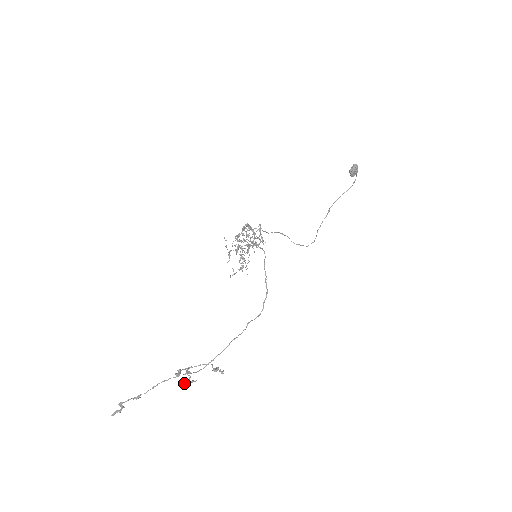
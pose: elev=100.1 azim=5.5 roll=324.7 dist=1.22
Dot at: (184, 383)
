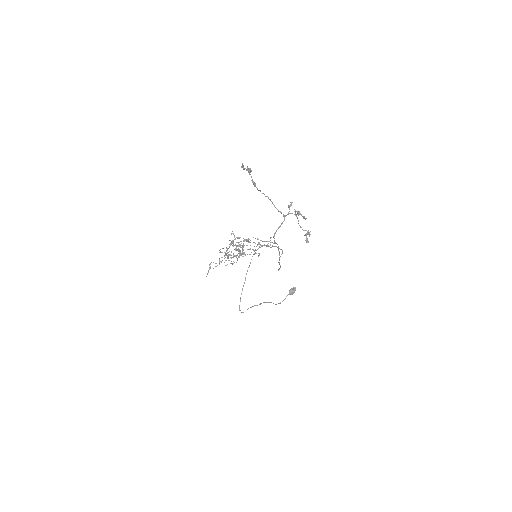
Dot at: (298, 211)
